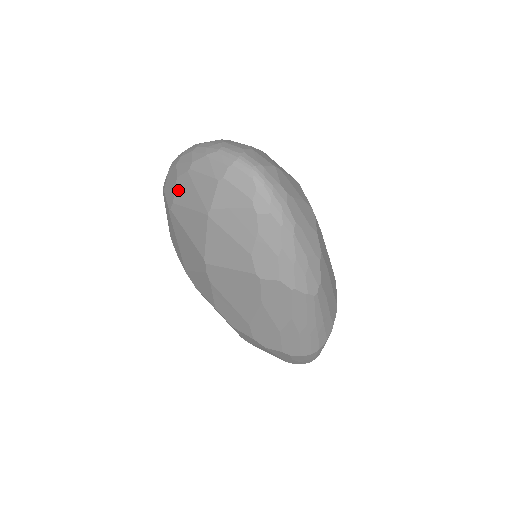
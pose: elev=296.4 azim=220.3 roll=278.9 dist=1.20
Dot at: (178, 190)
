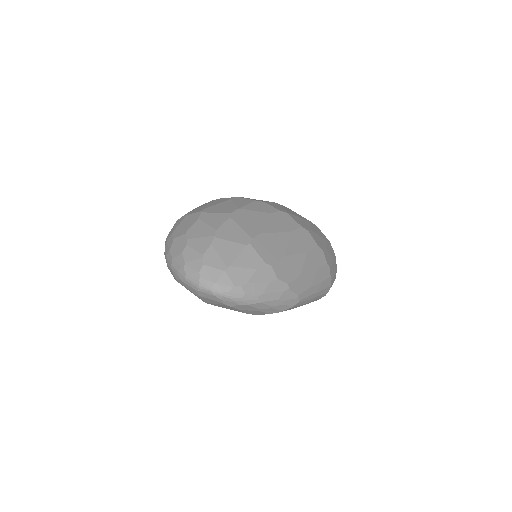
Dot at: occluded
